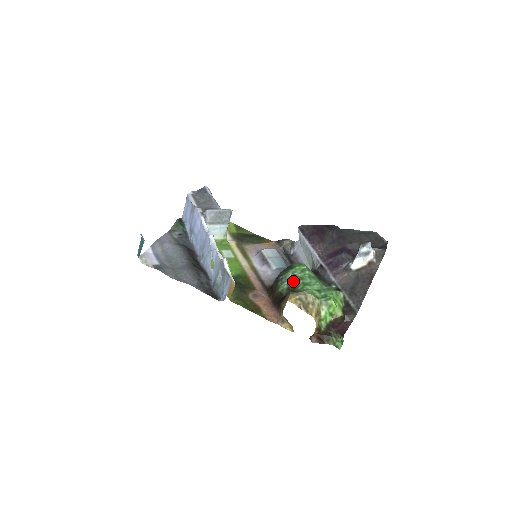
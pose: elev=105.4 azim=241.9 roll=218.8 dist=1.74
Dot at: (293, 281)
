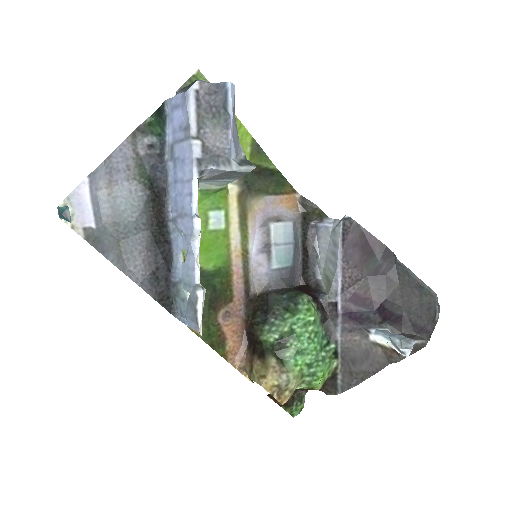
Dot at: (285, 337)
